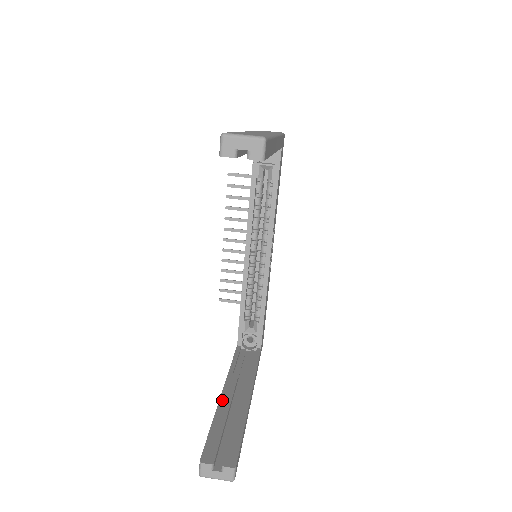
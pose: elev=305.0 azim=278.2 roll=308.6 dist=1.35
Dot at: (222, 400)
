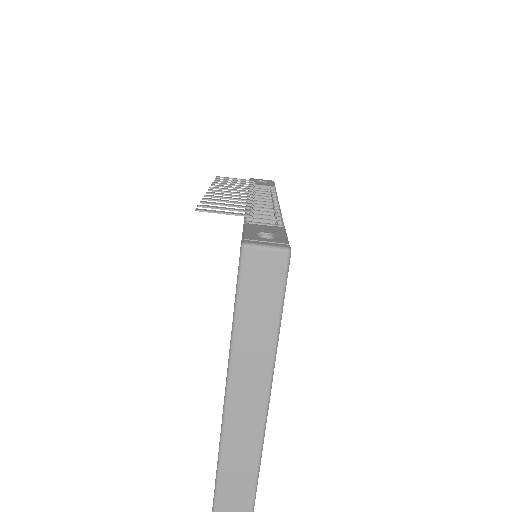
Dot at: occluded
